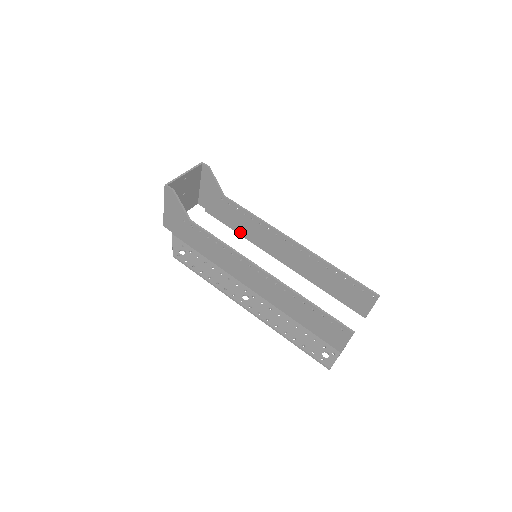
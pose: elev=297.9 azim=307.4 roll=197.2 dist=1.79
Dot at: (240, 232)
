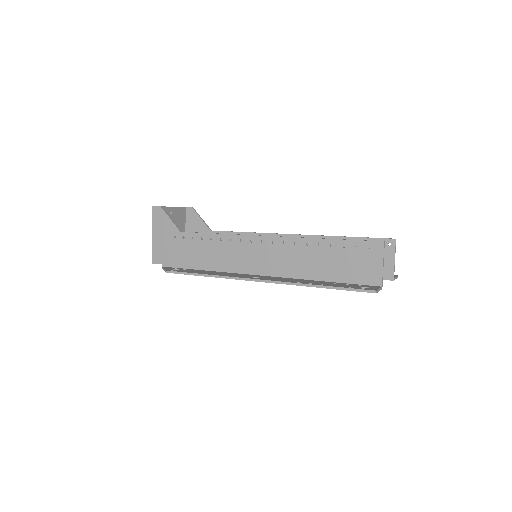
Dot at: occluded
